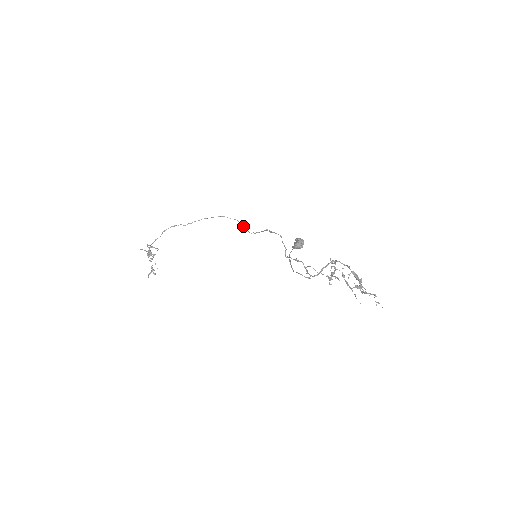
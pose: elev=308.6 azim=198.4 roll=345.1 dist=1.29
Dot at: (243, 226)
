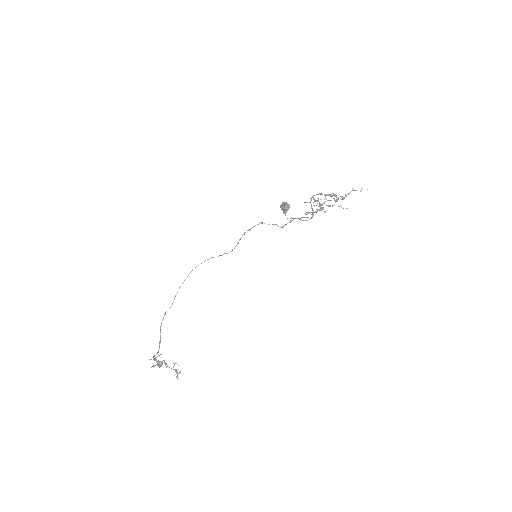
Dot at: (218, 256)
